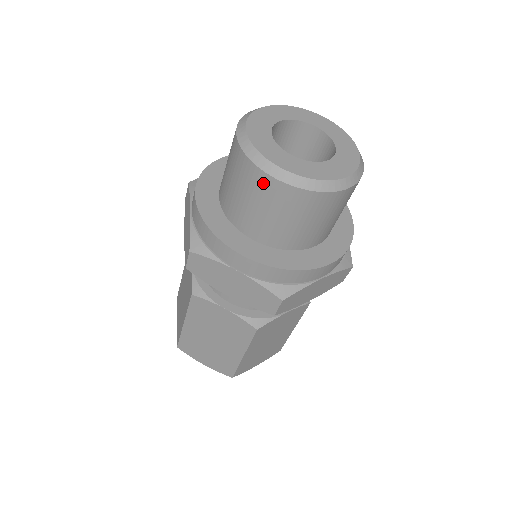
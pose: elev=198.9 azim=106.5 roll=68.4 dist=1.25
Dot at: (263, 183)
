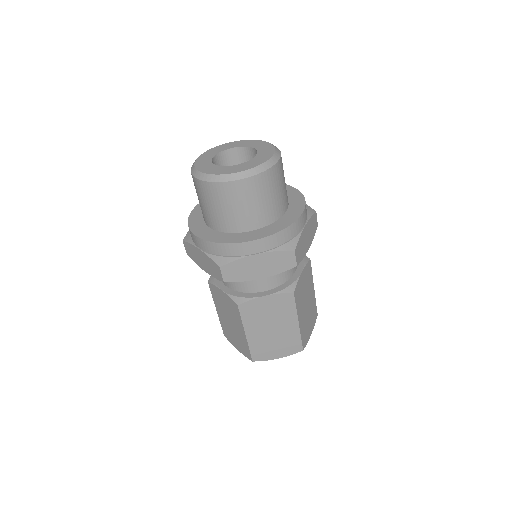
Dot at: (196, 184)
